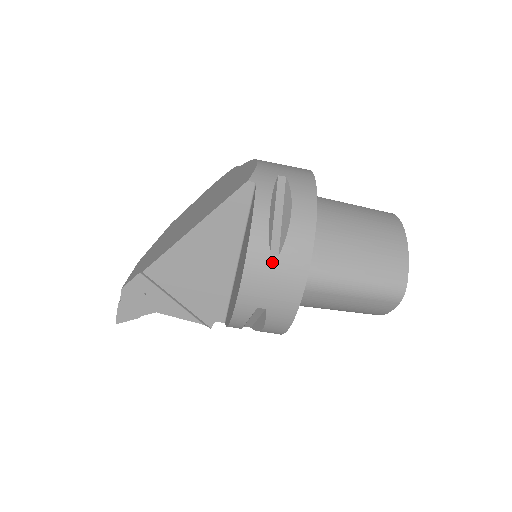
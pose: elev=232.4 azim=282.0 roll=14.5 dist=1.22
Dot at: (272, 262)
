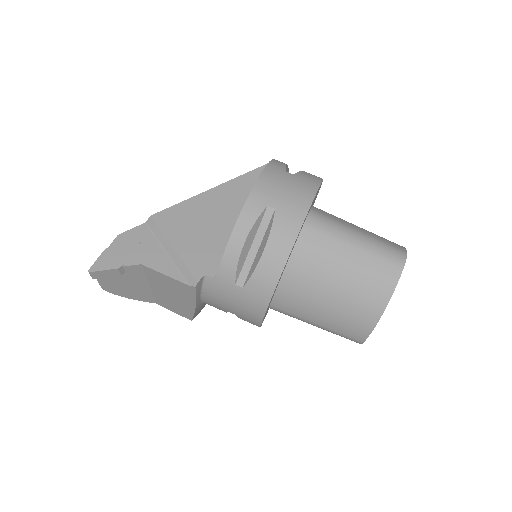
Dot at: (287, 175)
